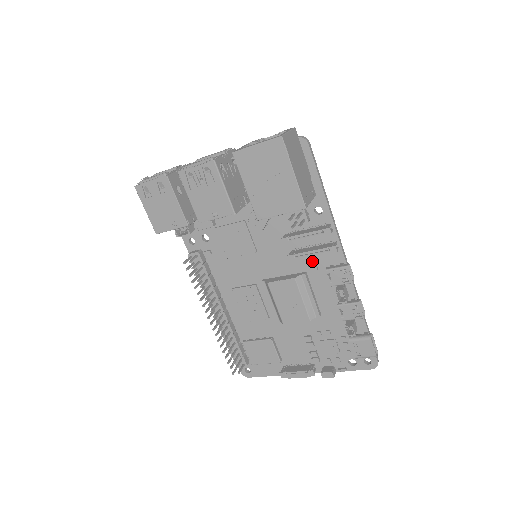
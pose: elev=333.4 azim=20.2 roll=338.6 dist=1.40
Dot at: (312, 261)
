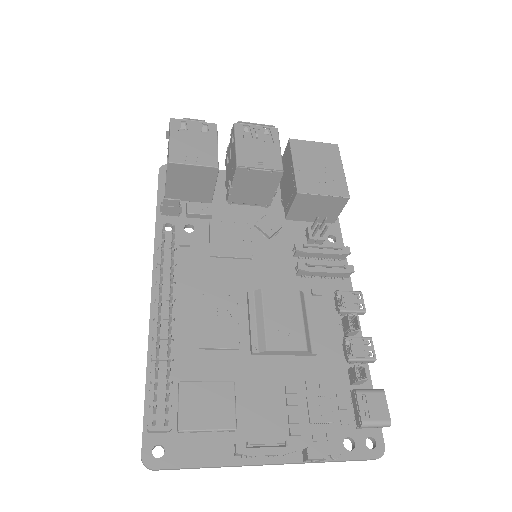
Dot at: (316, 285)
